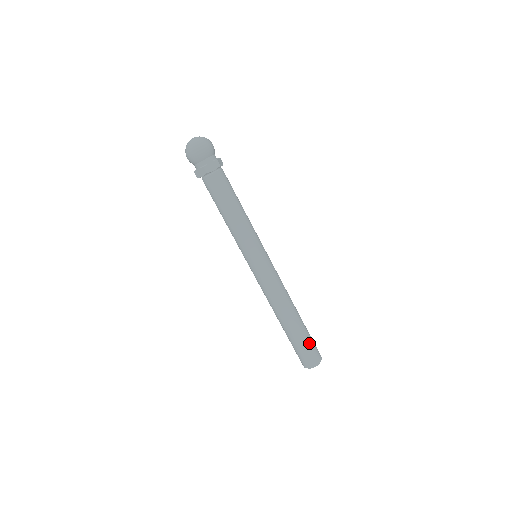
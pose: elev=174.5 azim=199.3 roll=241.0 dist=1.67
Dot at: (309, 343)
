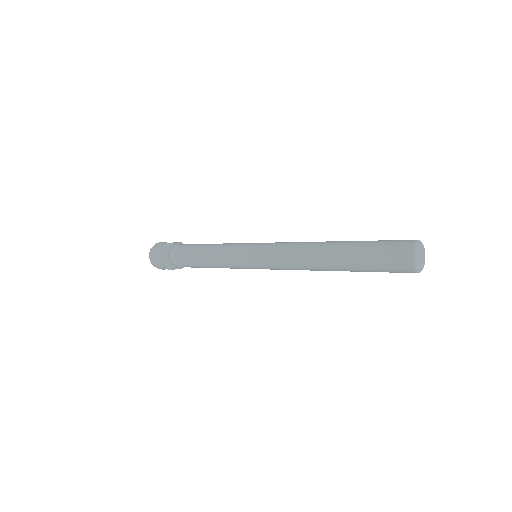
Dot at: (376, 245)
